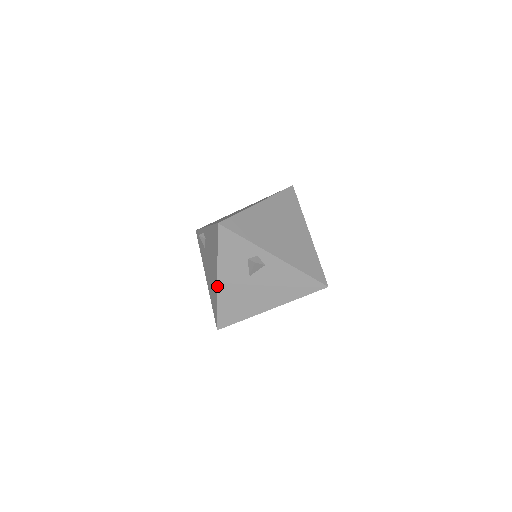
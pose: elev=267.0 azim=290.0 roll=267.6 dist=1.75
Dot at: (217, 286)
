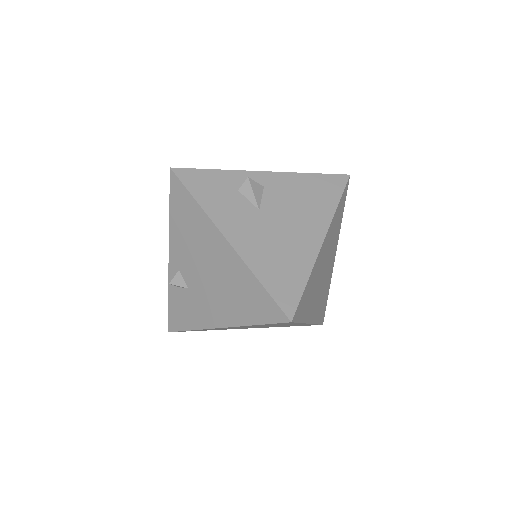
Dot at: (232, 248)
